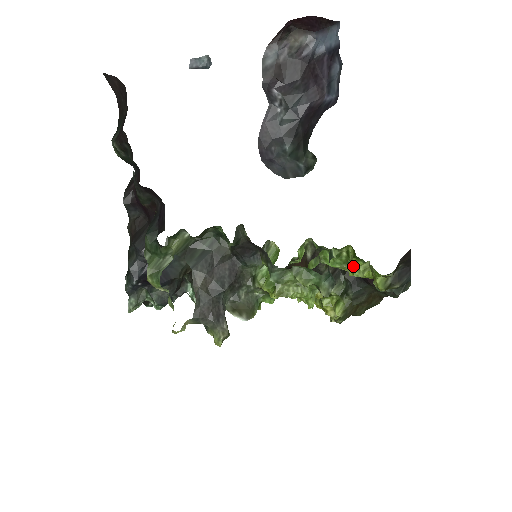
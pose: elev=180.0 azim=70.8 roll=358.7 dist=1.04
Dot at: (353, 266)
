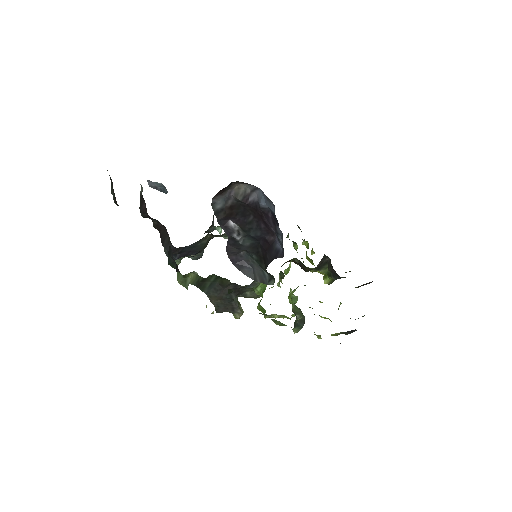
Dot at: occluded
